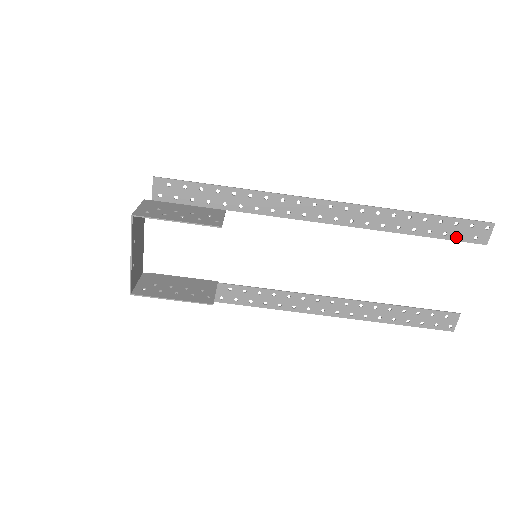
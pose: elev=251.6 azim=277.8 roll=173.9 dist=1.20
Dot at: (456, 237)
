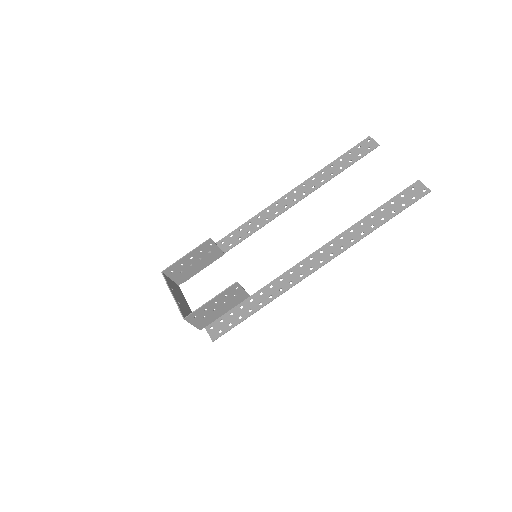
Dot at: (358, 157)
